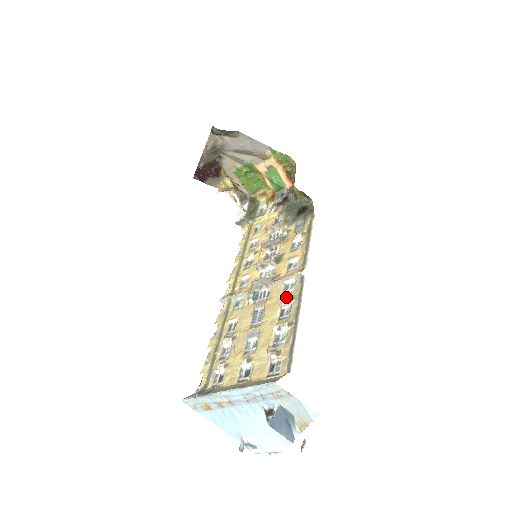
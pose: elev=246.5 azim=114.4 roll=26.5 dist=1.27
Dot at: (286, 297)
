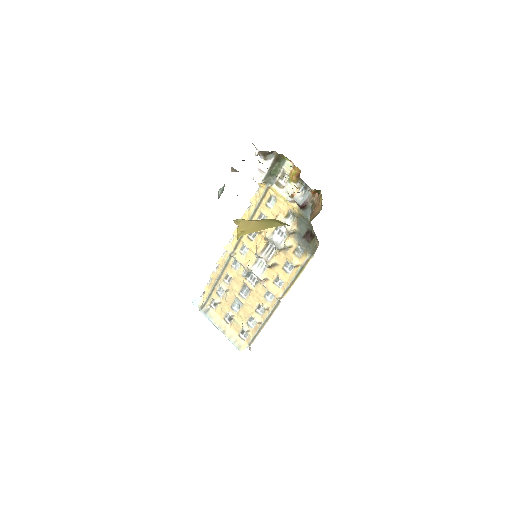
Dot at: (264, 307)
